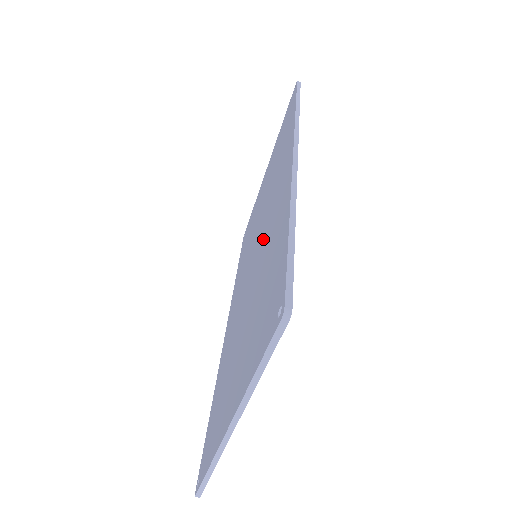
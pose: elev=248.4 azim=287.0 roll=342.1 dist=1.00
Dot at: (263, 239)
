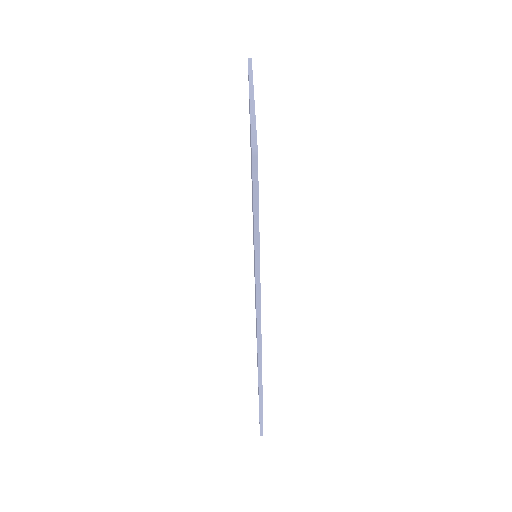
Dot at: occluded
